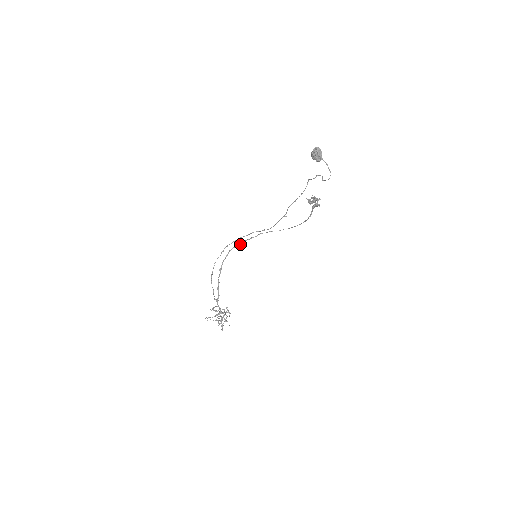
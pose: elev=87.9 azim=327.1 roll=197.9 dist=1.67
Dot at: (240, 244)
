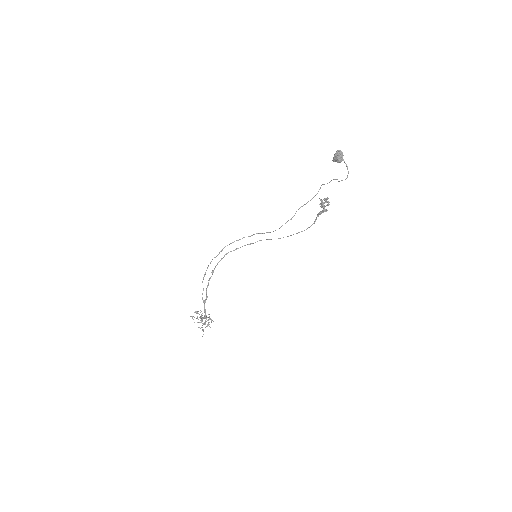
Dot at: (238, 248)
